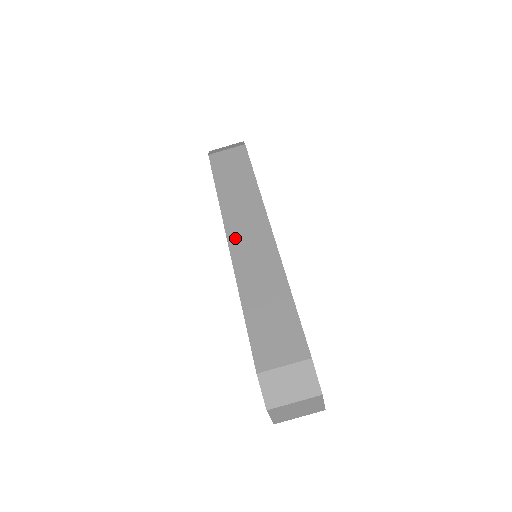
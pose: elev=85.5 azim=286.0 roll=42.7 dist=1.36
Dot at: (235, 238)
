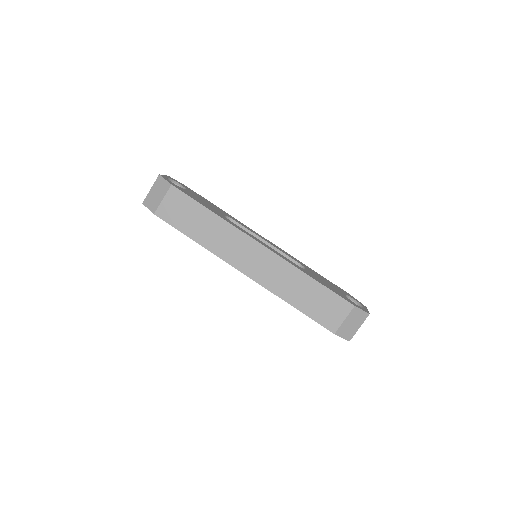
Dot at: (245, 268)
